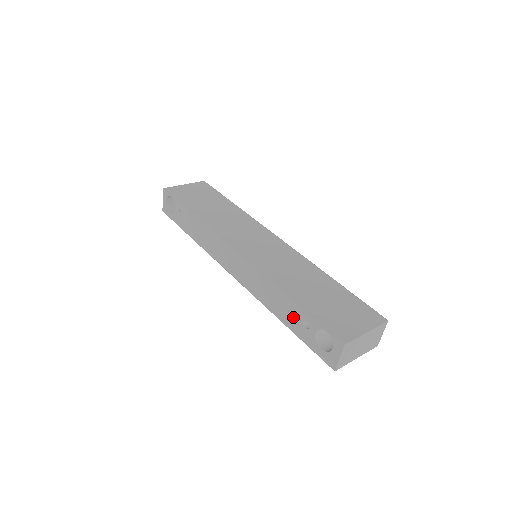
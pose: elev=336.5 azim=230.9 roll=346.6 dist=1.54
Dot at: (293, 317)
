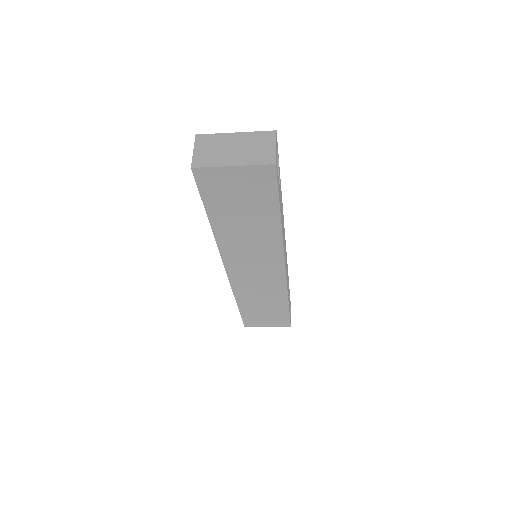
Dot at: occluded
